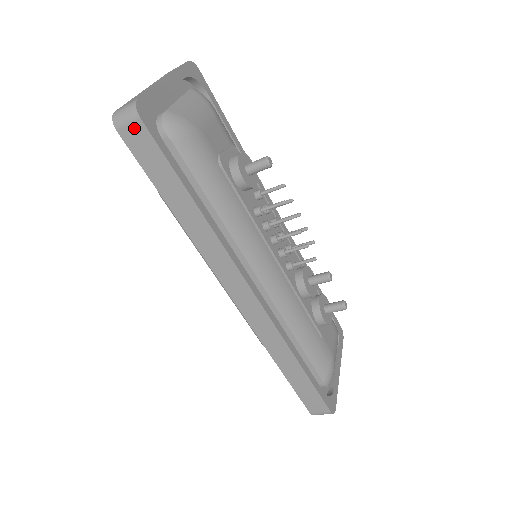
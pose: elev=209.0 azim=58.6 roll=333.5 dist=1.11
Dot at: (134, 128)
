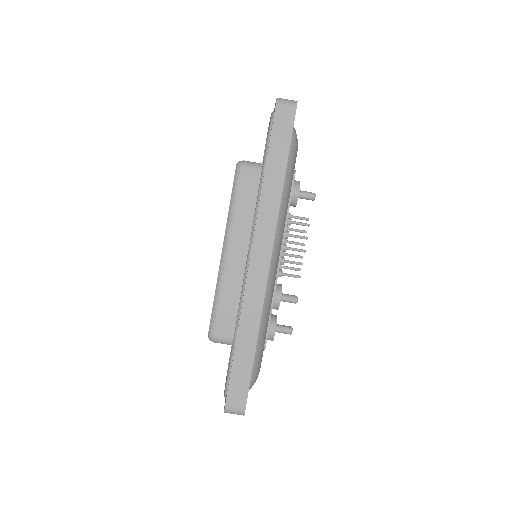
Dot at: (288, 110)
